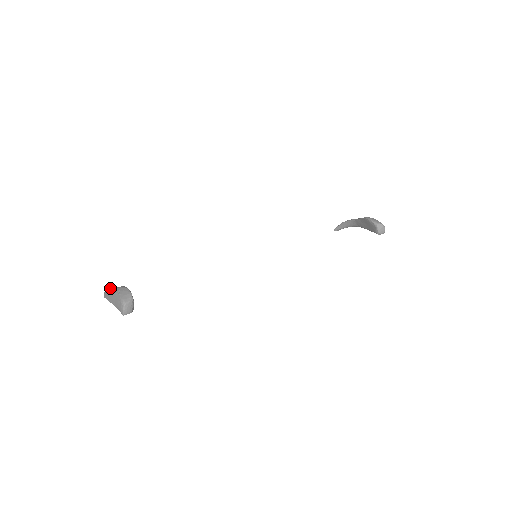
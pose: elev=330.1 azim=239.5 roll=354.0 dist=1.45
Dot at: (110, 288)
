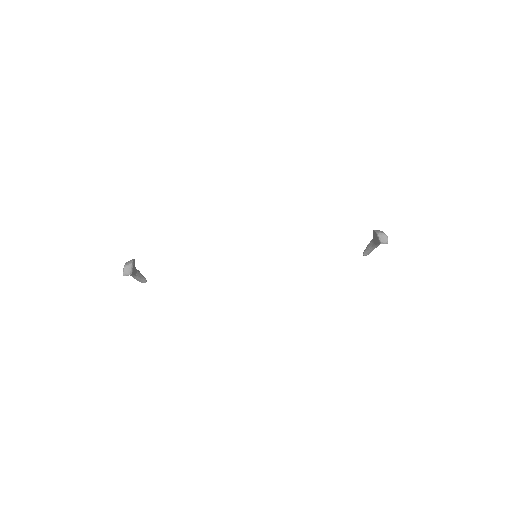
Dot at: occluded
